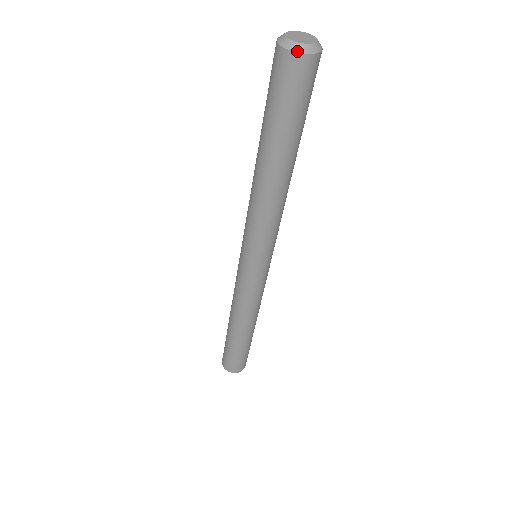
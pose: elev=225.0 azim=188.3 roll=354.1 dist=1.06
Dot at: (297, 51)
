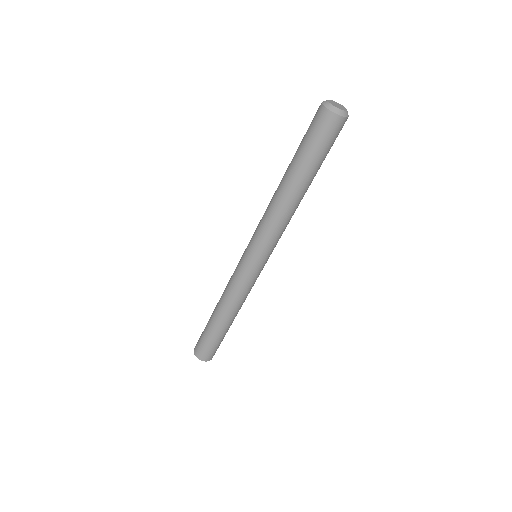
Dot at: (334, 112)
